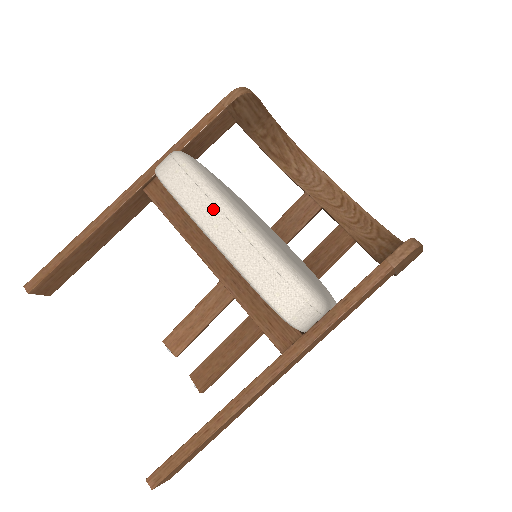
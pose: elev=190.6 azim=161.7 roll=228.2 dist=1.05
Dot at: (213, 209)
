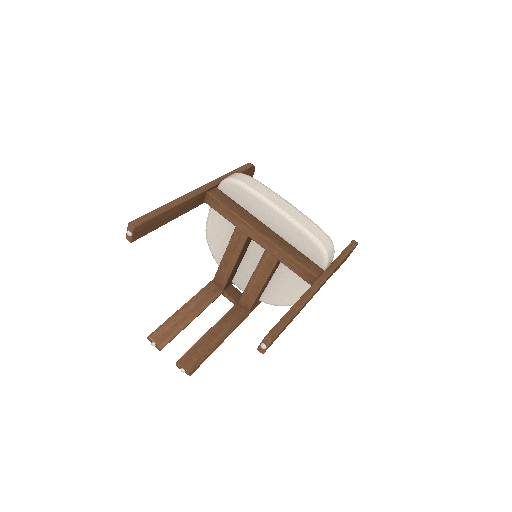
Dot at: (278, 197)
